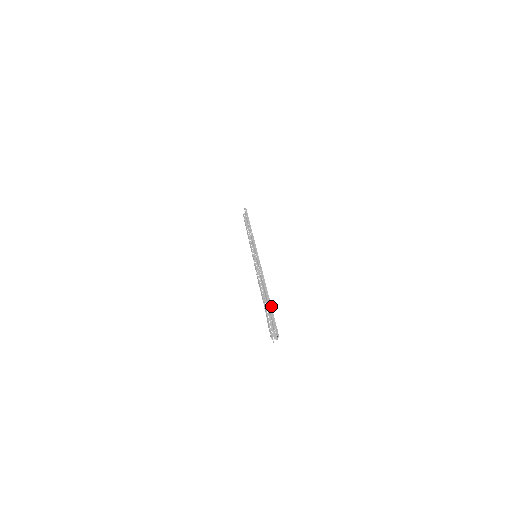
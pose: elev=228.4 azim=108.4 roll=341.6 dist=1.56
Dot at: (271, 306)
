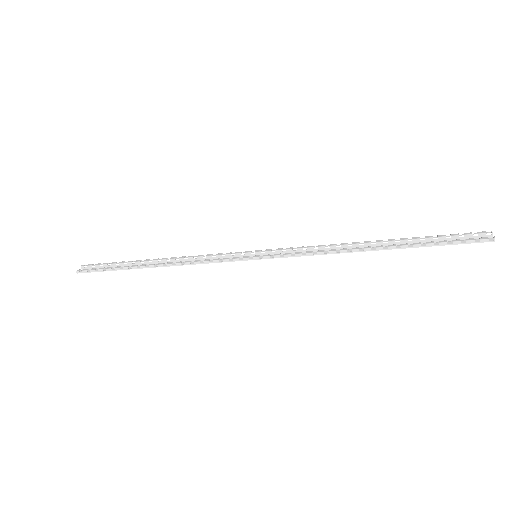
Dot at: (426, 237)
